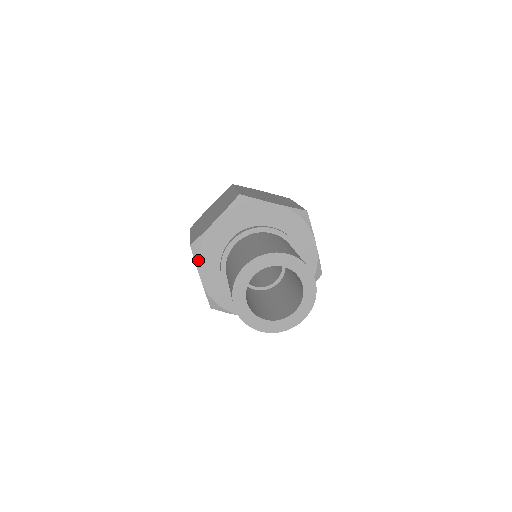
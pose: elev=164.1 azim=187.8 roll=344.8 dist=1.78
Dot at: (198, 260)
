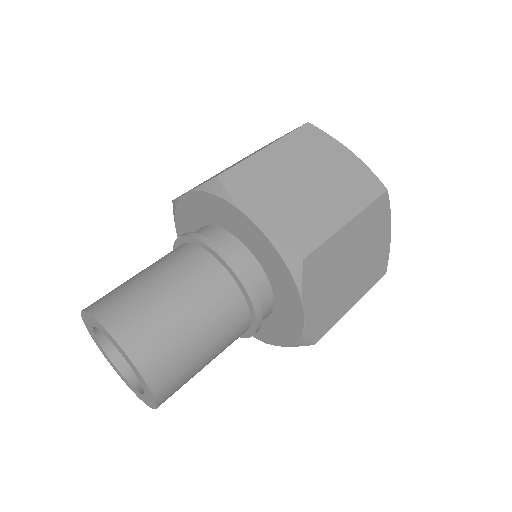
Dot at: occluded
